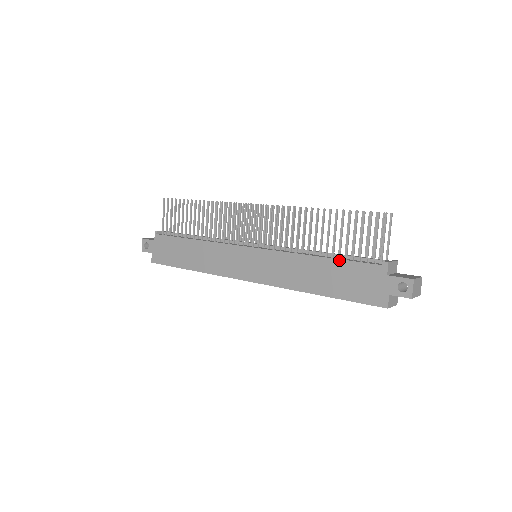
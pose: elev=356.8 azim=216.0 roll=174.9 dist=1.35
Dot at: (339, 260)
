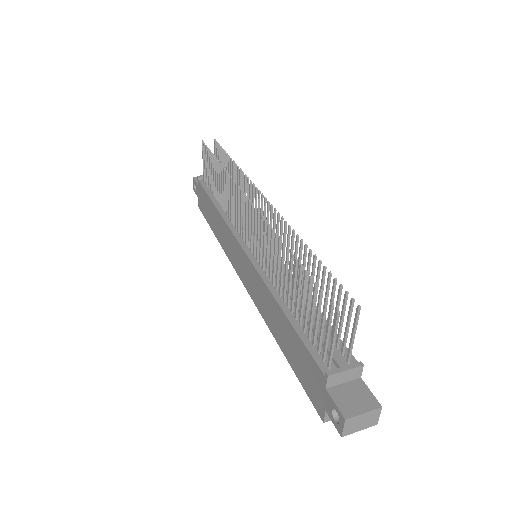
Dot at: (294, 330)
